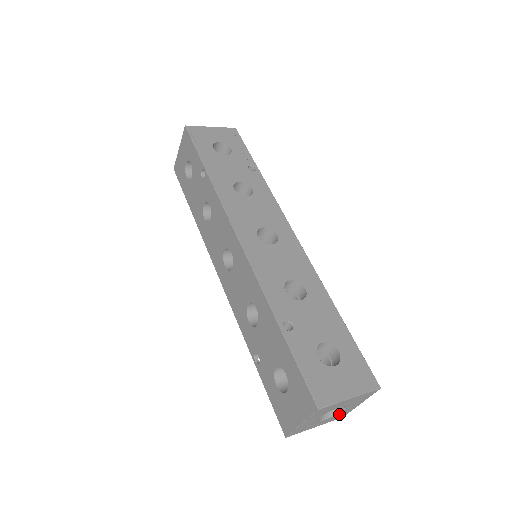
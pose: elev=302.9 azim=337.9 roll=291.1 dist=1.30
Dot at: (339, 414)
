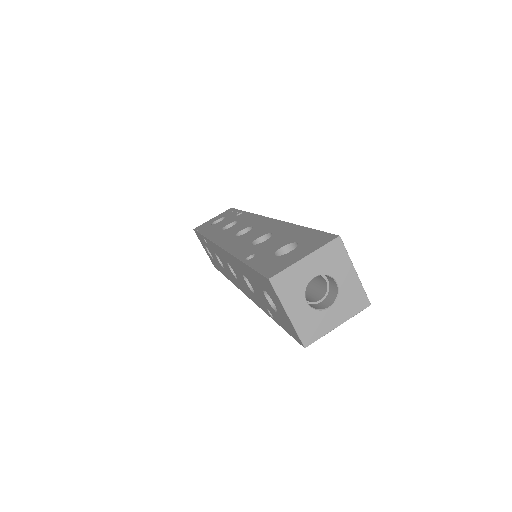
Dot at: (346, 297)
